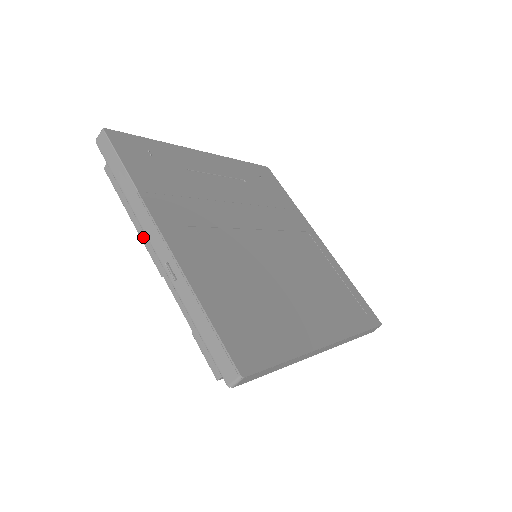
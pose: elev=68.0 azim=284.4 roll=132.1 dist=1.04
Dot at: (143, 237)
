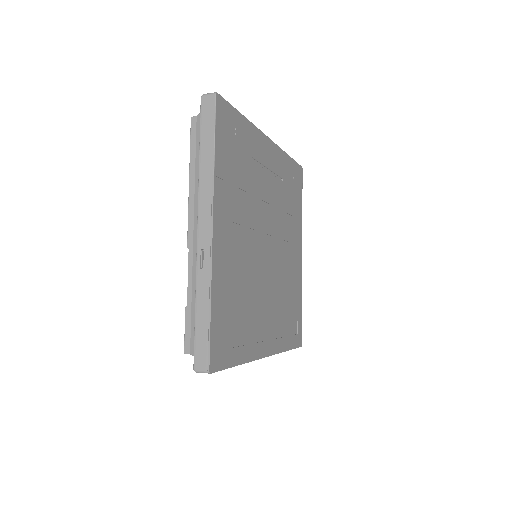
Dot at: (191, 205)
